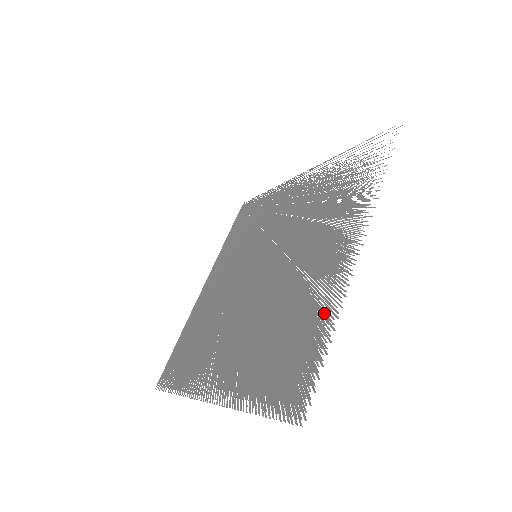
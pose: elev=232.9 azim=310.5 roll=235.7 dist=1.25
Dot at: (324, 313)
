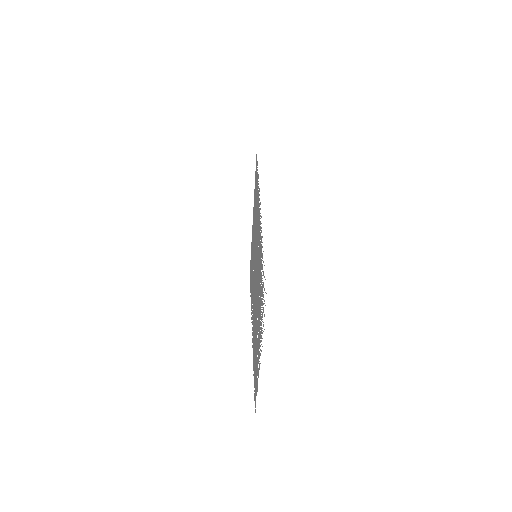
Dot at: occluded
